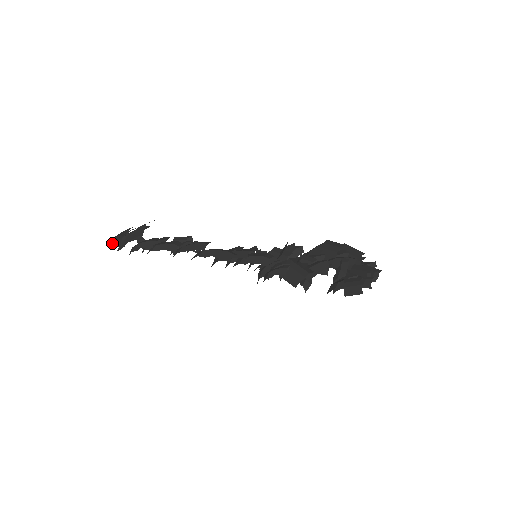
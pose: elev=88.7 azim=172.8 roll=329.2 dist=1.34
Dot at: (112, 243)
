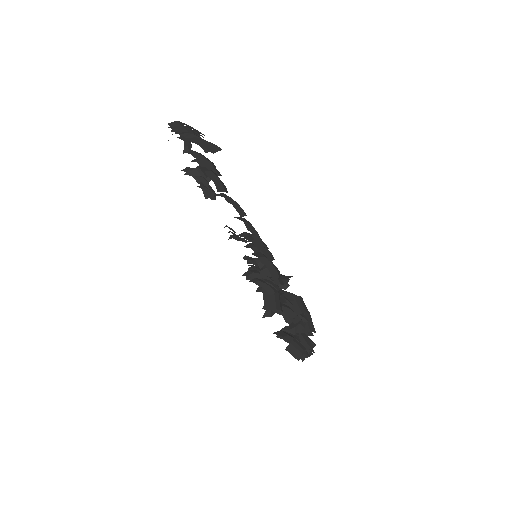
Dot at: (176, 125)
